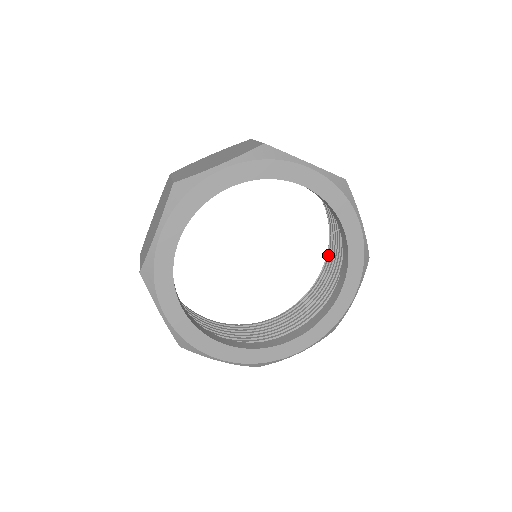
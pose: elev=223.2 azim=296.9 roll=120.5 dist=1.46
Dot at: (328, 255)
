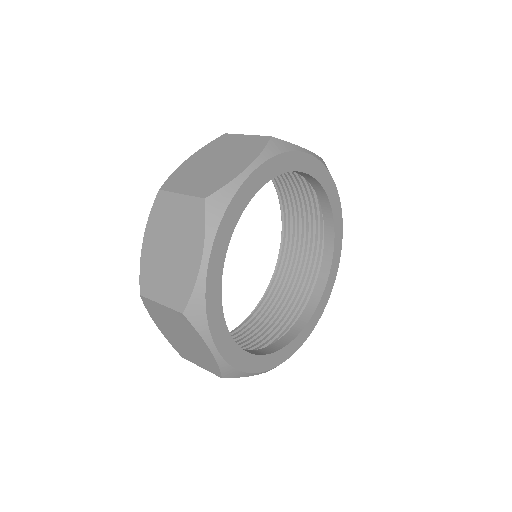
Dot at: (284, 236)
